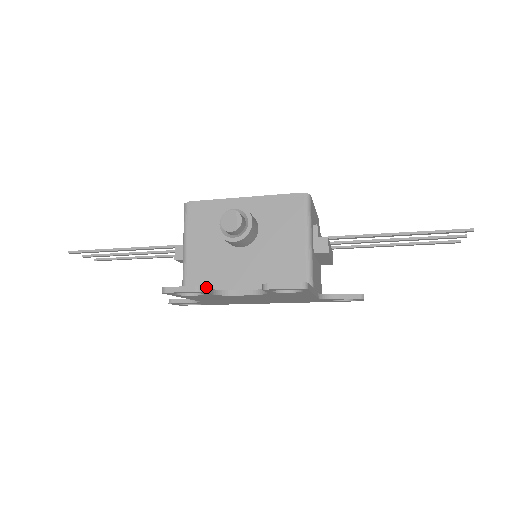
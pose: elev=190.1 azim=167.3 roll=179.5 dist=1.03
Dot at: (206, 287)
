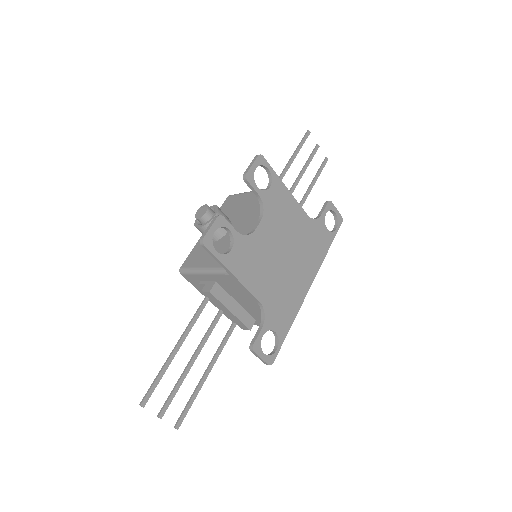
Dot at: (224, 222)
